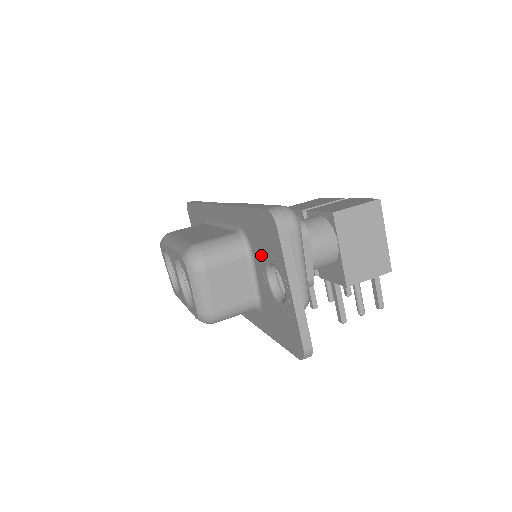
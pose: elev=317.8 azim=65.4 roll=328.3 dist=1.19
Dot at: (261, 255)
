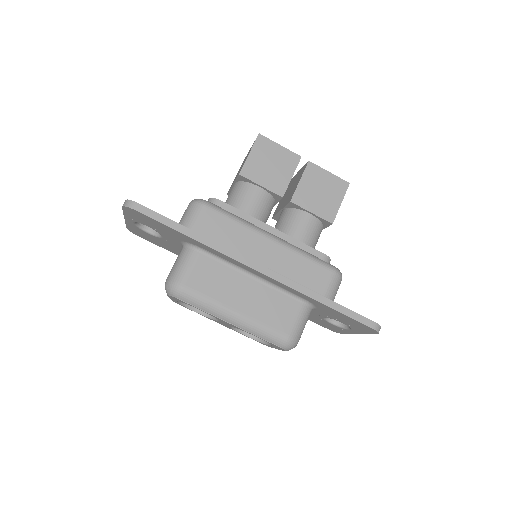
Dot at: (331, 317)
